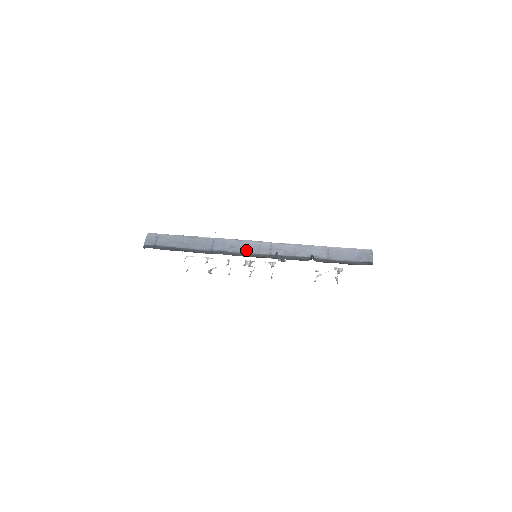
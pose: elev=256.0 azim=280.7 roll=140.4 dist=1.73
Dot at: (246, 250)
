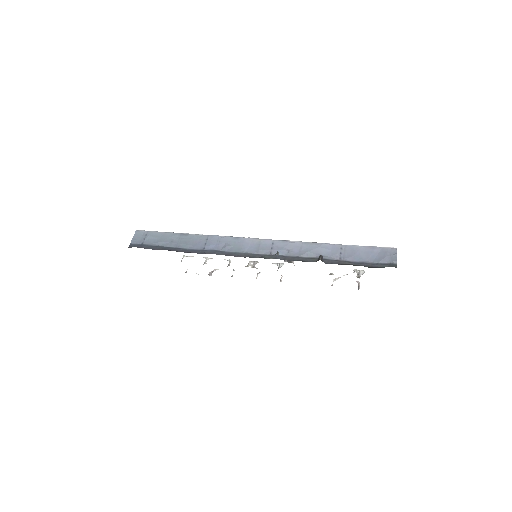
Dot at: (243, 249)
